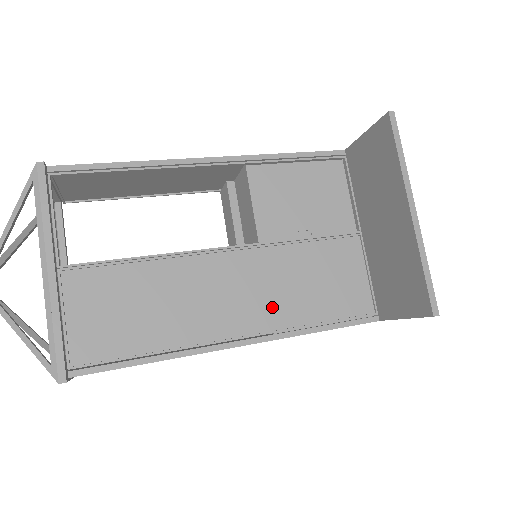
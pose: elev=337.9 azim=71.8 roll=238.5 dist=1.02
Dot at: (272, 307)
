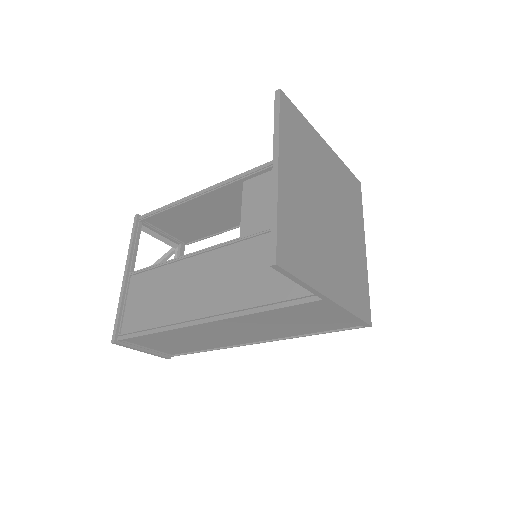
Dot at: (232, 291)
